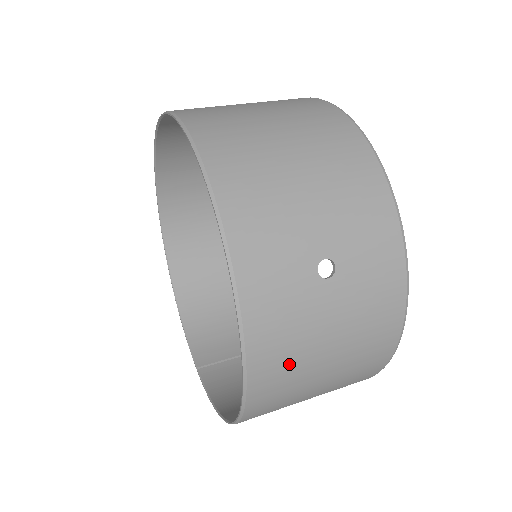
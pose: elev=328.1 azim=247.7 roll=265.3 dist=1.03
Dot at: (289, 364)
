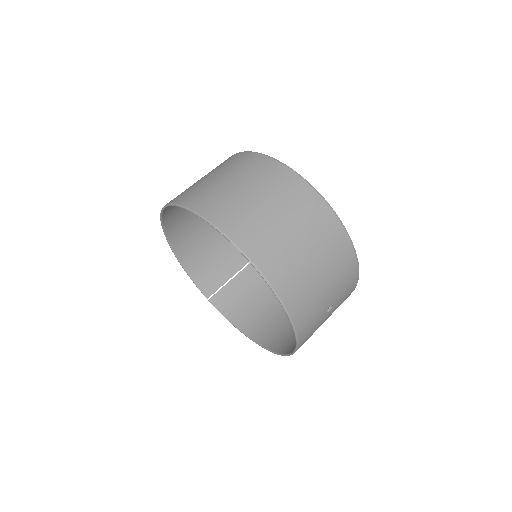
Dot at: occluded
